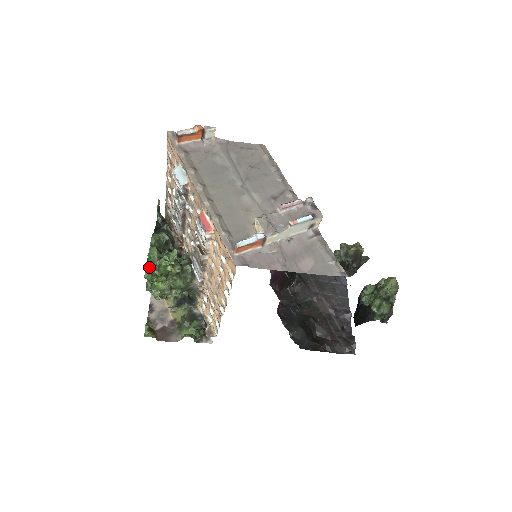
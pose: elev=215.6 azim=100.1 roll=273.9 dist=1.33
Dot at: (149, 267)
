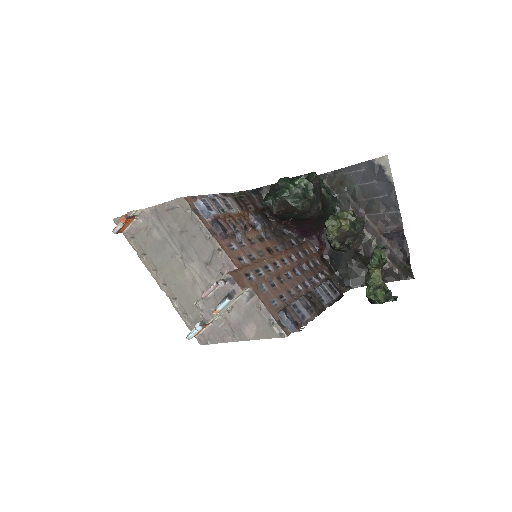
Dot at: occluded
